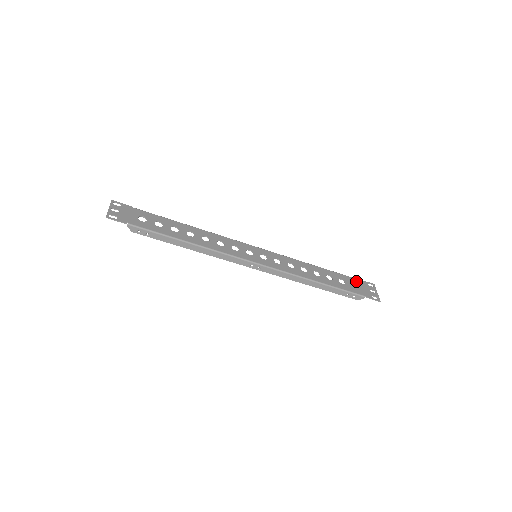
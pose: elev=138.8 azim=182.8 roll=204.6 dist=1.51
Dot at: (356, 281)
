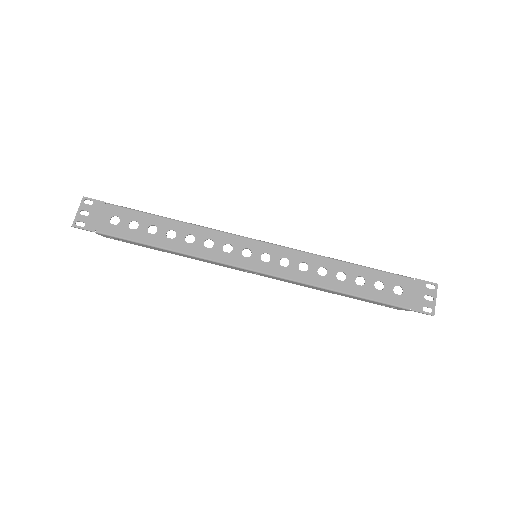
Dot at: (405, 282)
